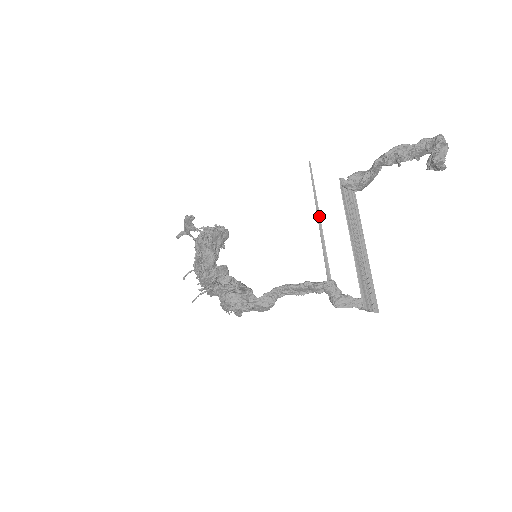
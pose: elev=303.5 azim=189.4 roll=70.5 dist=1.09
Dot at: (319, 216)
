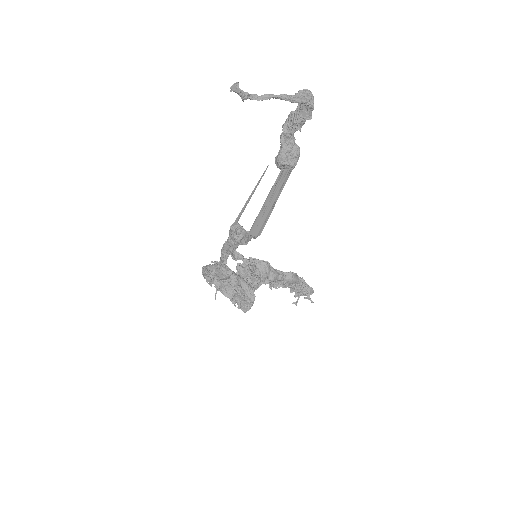
Dot at: (254, 191)
